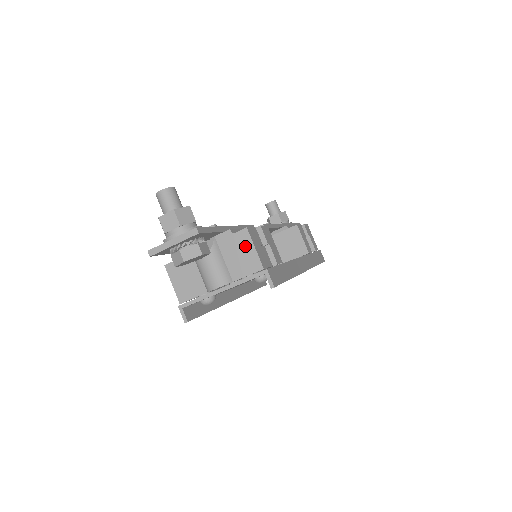
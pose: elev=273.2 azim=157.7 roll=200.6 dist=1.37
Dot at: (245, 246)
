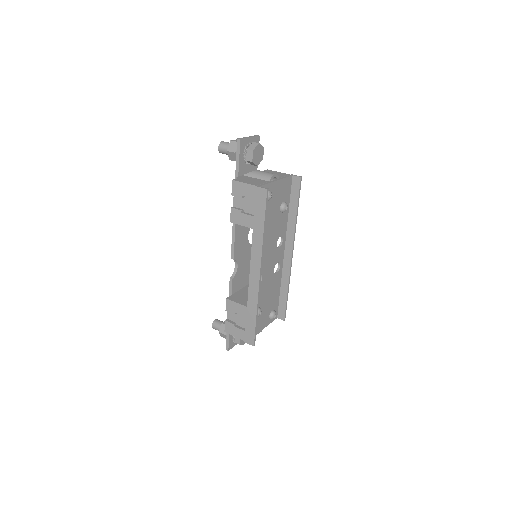
Dot at: (273, 172)
